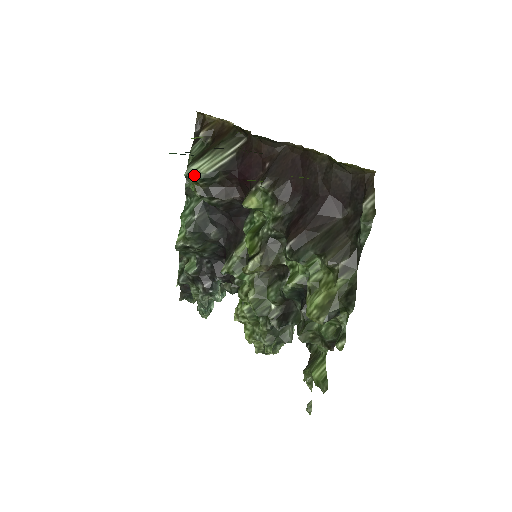
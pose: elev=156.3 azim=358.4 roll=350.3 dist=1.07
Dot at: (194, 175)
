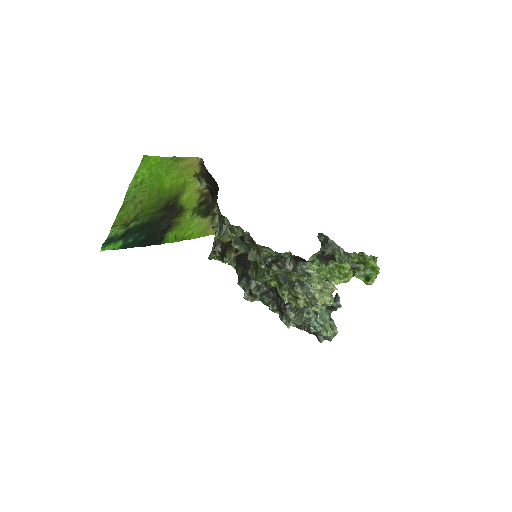
Dot at: (210, 254)
